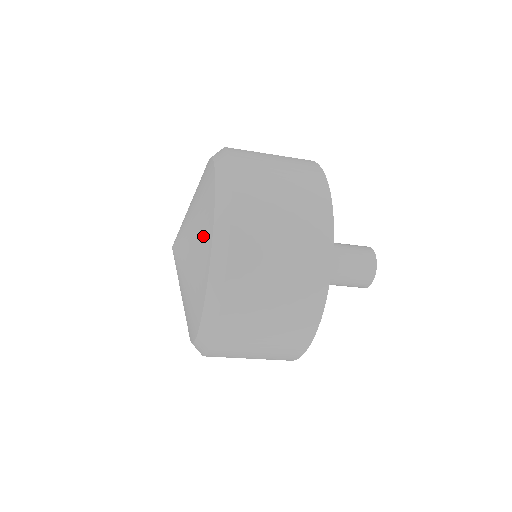
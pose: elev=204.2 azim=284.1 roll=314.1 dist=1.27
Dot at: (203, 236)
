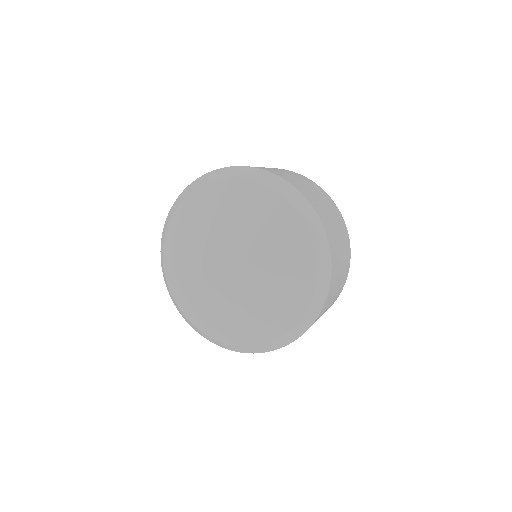
Dot at: (293, 295)
